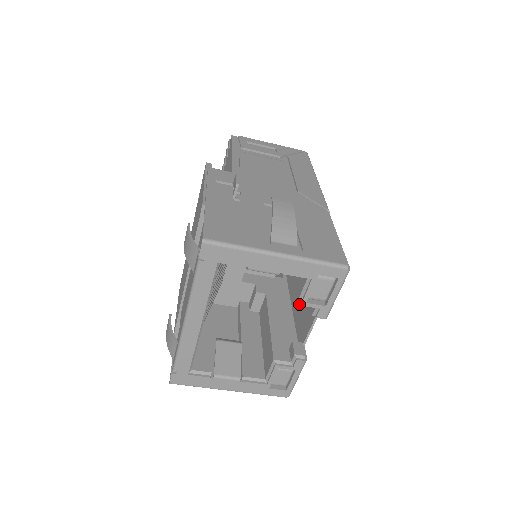
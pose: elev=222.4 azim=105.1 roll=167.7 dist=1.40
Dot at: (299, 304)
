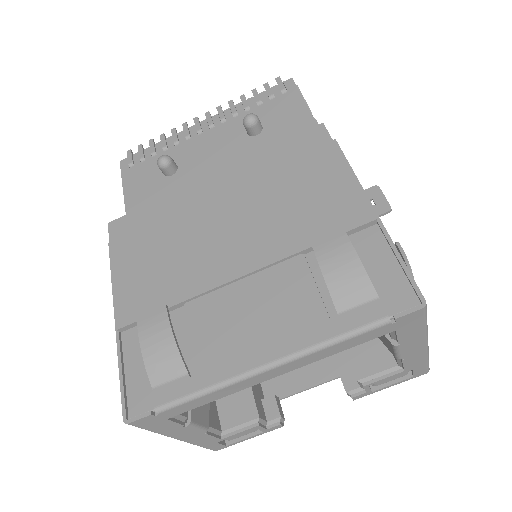
Dot at: occluded
